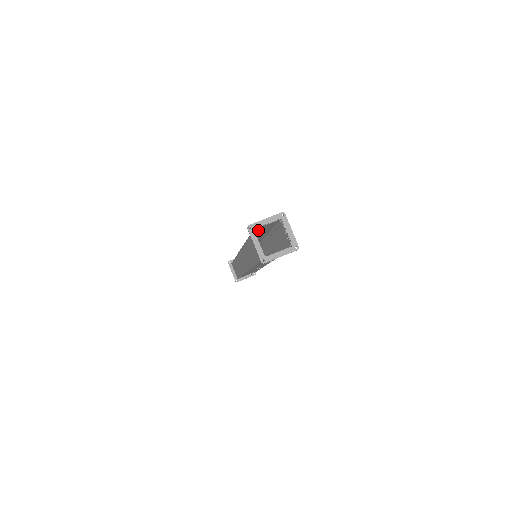
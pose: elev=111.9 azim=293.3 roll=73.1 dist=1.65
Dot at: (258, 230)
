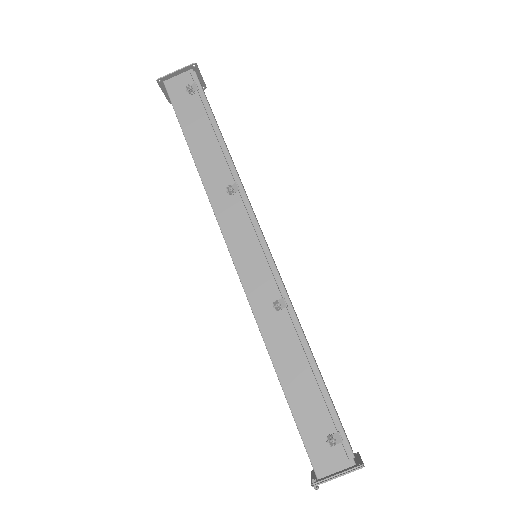
Dot at: (316, 445)
